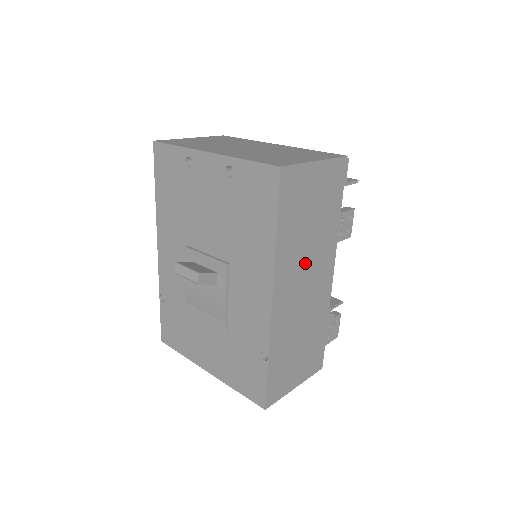
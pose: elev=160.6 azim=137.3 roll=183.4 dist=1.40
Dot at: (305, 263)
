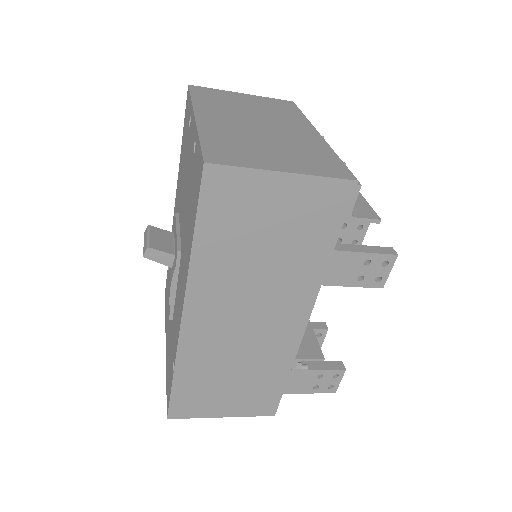
Dot at: (249, 293)
